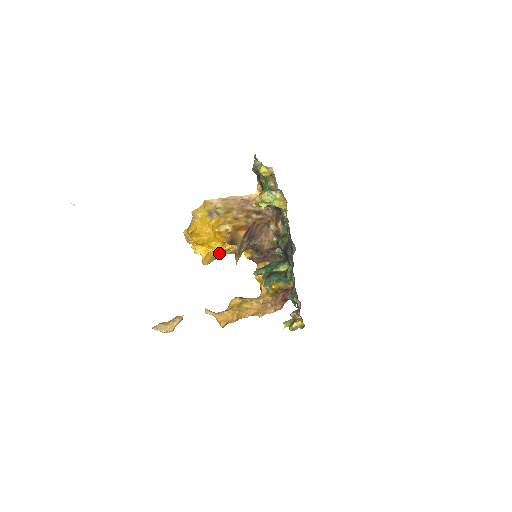
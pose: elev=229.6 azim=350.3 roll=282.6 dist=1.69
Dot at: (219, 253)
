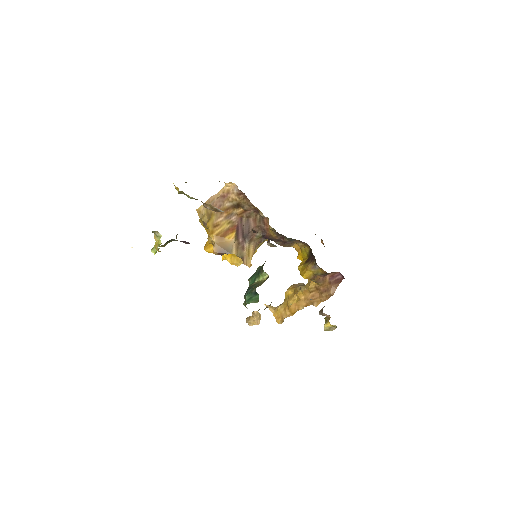
Dot at: occluded
